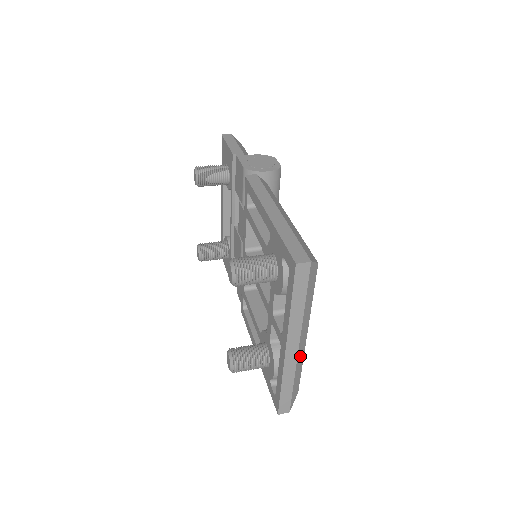
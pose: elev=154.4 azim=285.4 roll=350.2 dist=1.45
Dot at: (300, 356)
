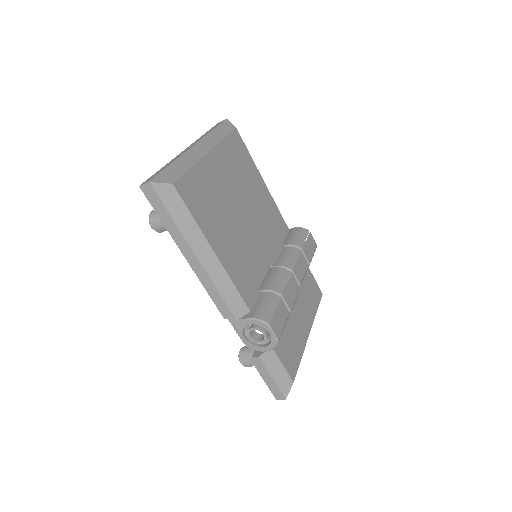
Dot at: (193, 155)
